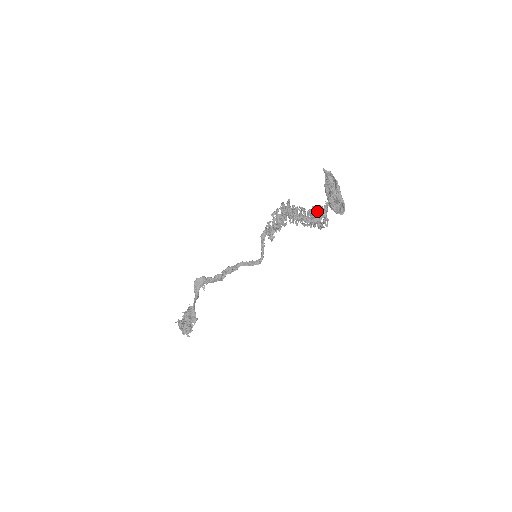
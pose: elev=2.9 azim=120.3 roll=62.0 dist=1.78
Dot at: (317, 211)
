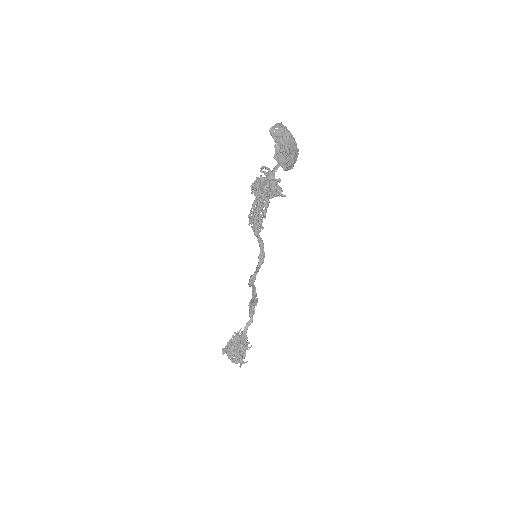
Dot at: occluded
